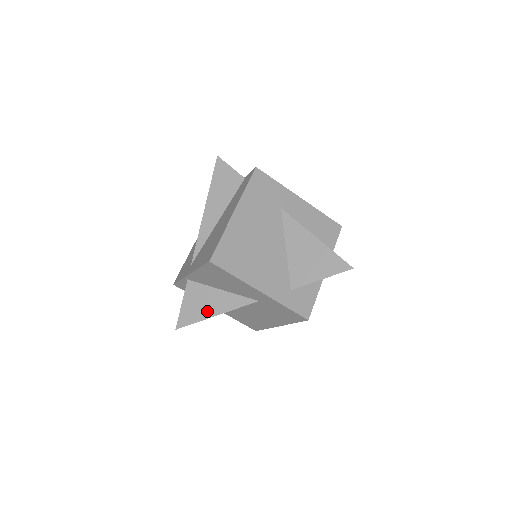
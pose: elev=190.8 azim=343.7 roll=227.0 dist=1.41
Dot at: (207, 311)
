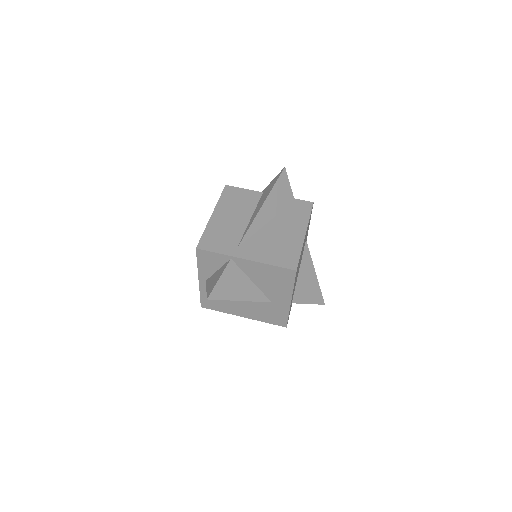
Dot at: (236, 294)
